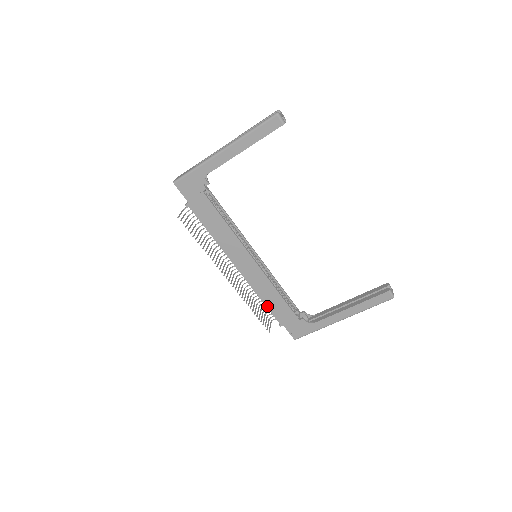
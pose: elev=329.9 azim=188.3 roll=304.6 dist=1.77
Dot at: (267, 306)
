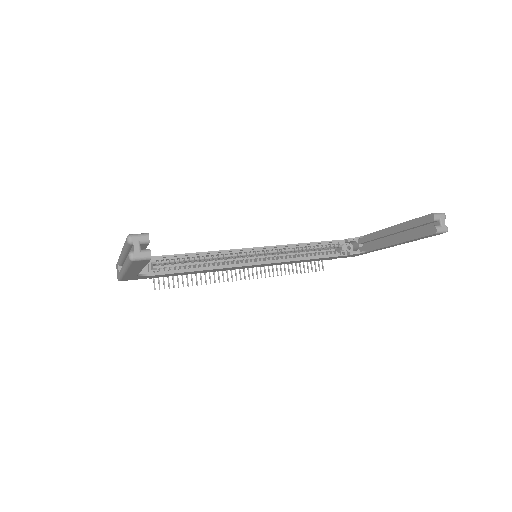
Dot at: occluded
